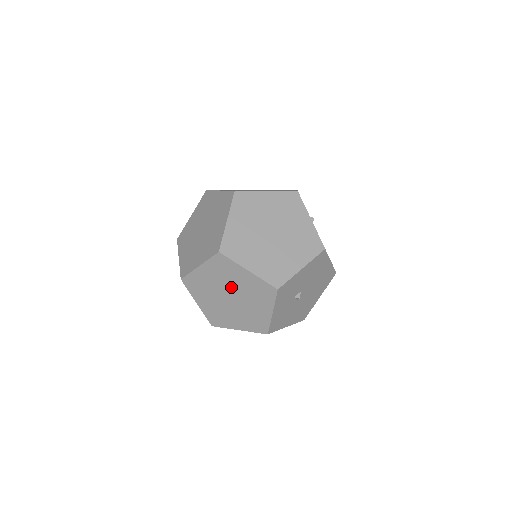
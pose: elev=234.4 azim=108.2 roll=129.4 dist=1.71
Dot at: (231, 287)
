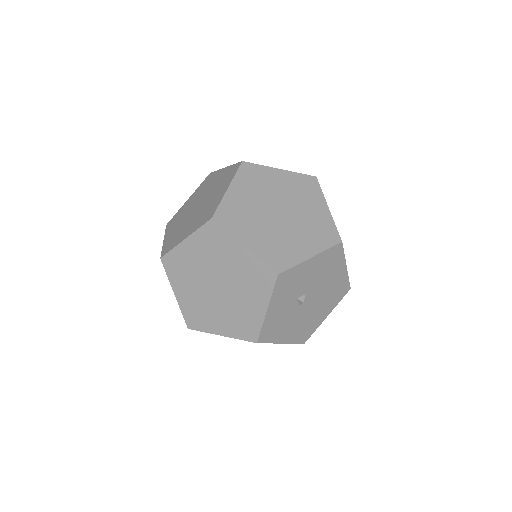
Dot at: (220, 270)
